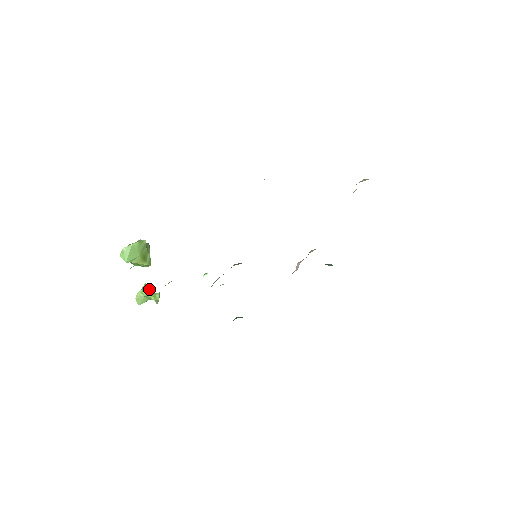
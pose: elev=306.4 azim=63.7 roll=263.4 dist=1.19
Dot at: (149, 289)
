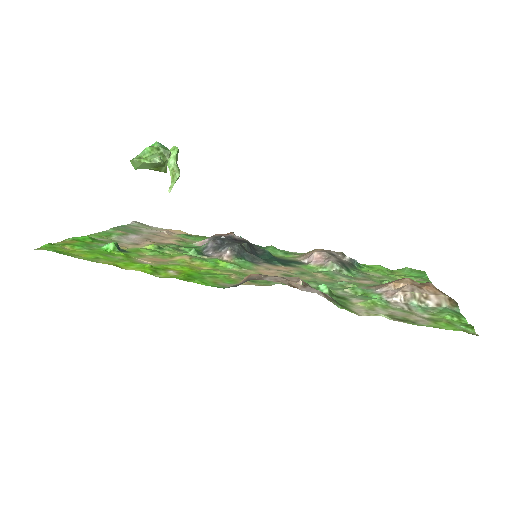
Dot at: (174, 159)
